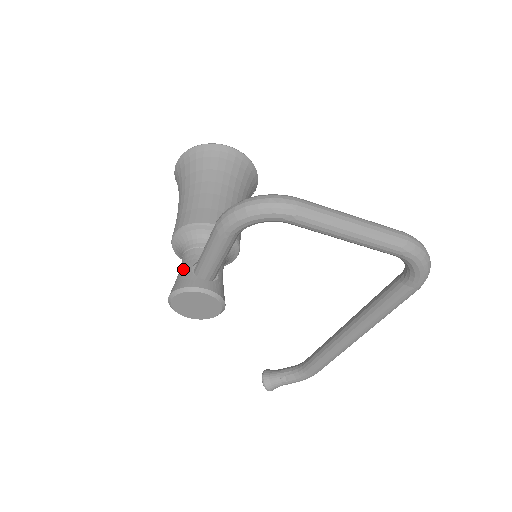
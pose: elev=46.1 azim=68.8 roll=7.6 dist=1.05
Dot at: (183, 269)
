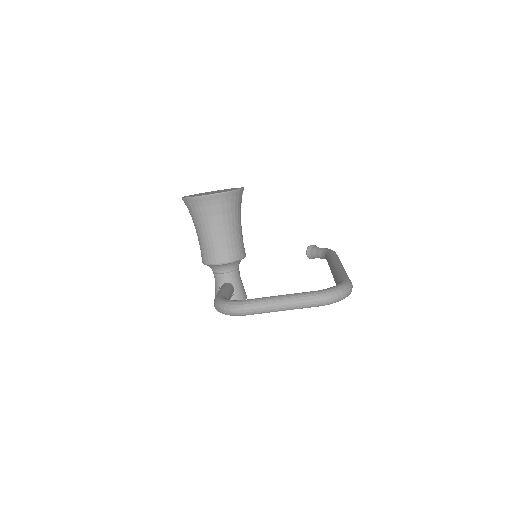
Dot at: (216, 288)
